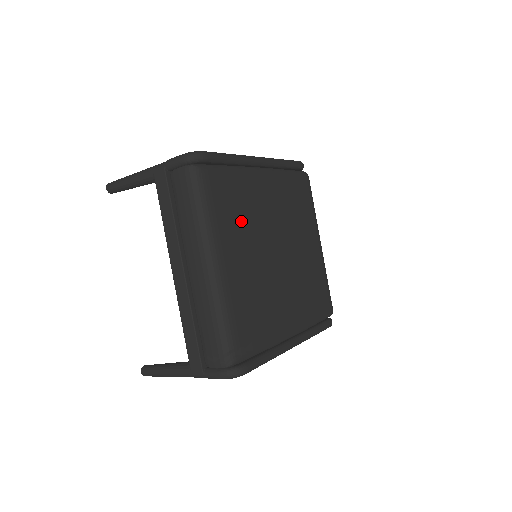
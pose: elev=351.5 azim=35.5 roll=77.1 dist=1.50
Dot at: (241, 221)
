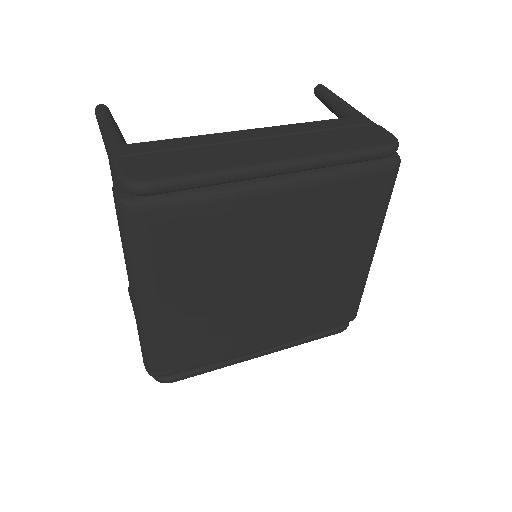
Dot at: (201, 261)
